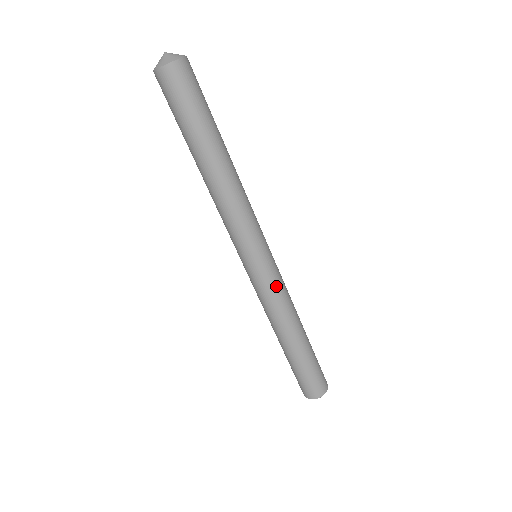
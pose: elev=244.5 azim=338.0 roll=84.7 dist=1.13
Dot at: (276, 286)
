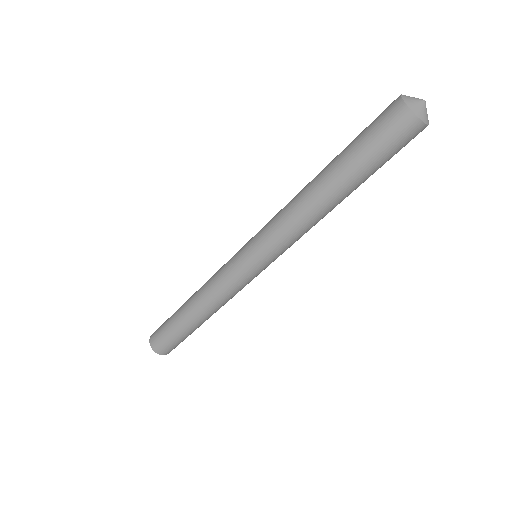
Dot at: (239, 287)
